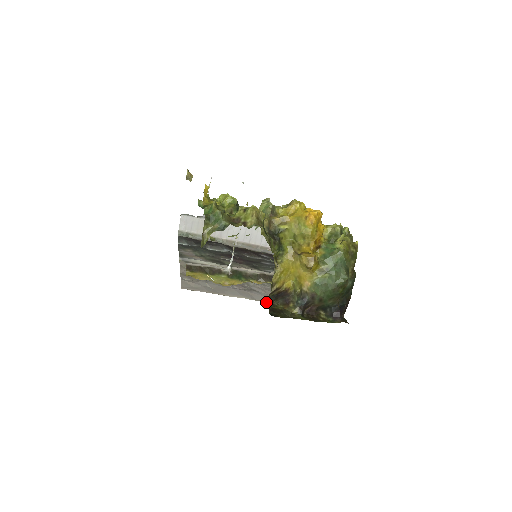
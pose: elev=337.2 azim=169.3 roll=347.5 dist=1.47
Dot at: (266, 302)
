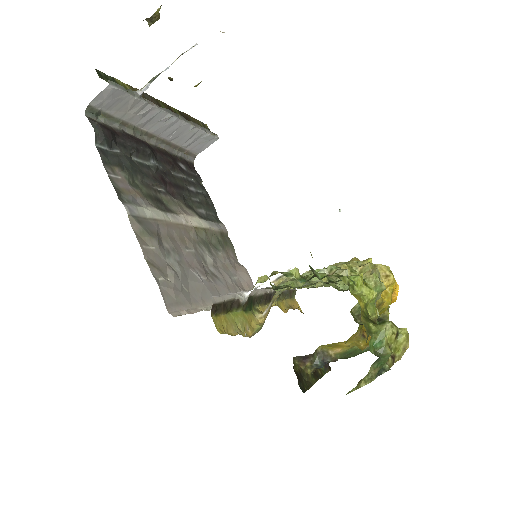
Dot at: occluded
